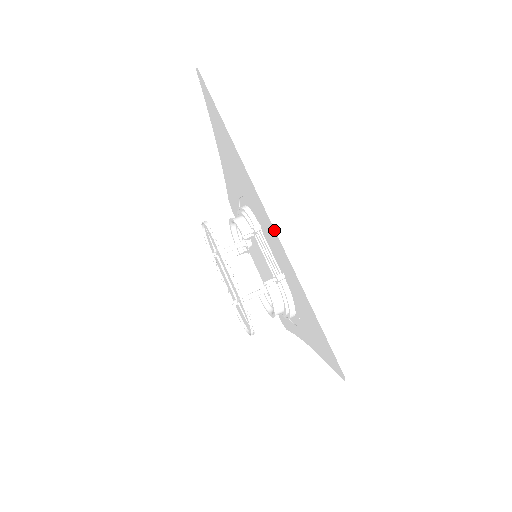
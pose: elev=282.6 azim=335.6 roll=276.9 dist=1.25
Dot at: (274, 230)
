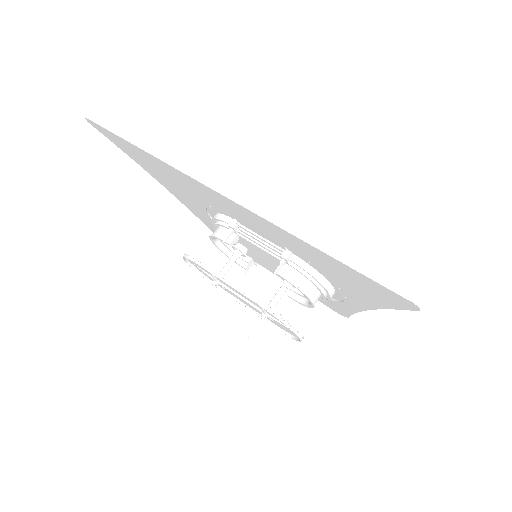
Dot at: (237, 205)
